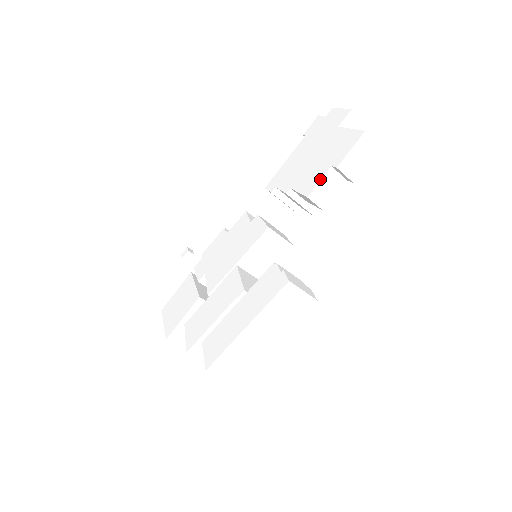
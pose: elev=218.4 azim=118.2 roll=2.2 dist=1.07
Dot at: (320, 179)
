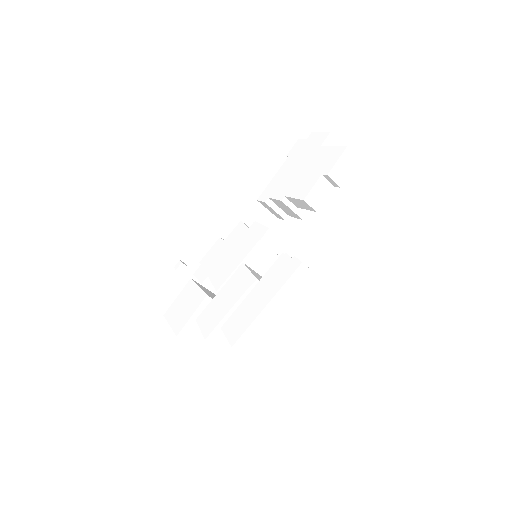
Dot at: (313, 185)
